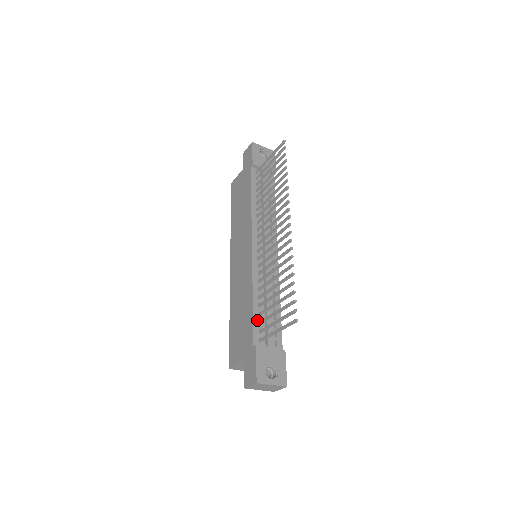
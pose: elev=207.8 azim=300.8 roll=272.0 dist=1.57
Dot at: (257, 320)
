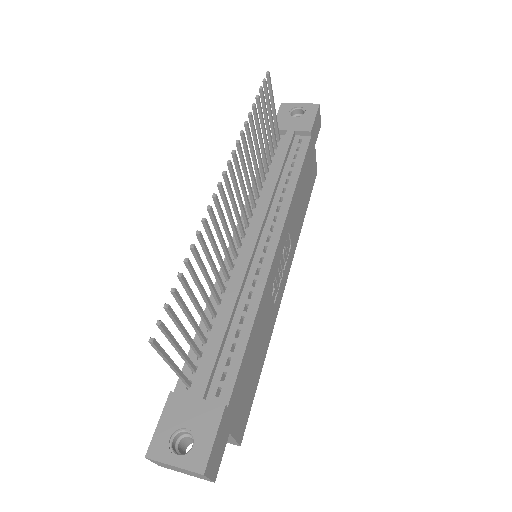
Dot at: occluded
